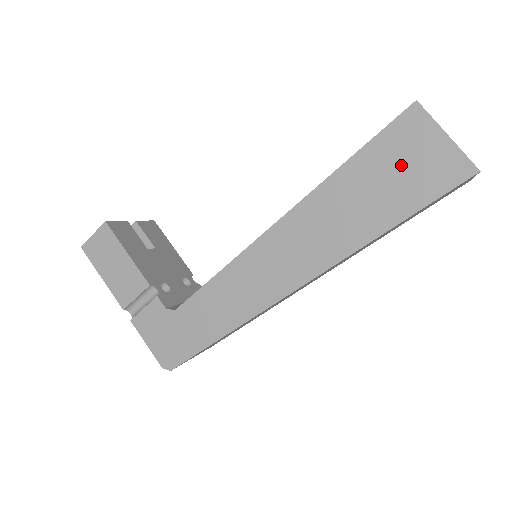
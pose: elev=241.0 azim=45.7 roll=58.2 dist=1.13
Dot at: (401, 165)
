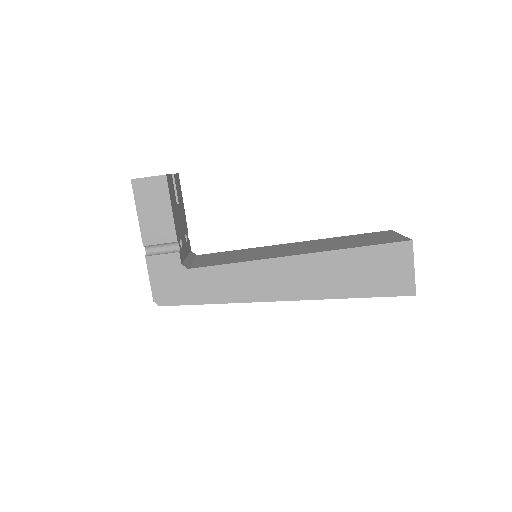
Dot at: (383, 268)
